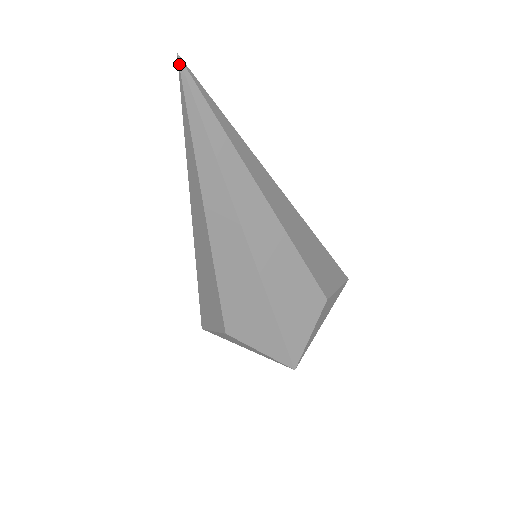
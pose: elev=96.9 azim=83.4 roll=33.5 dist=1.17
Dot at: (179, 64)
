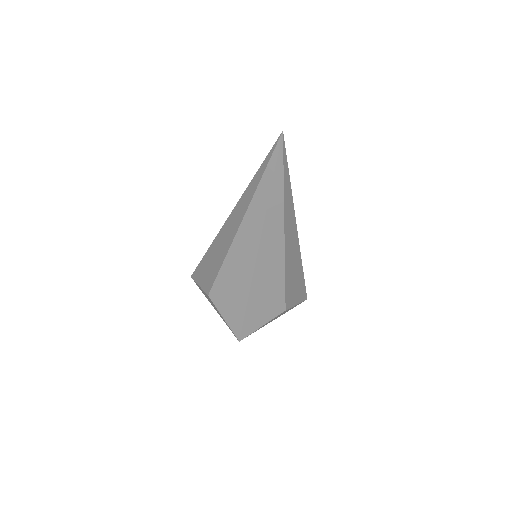
Dot at: (280, 137)
